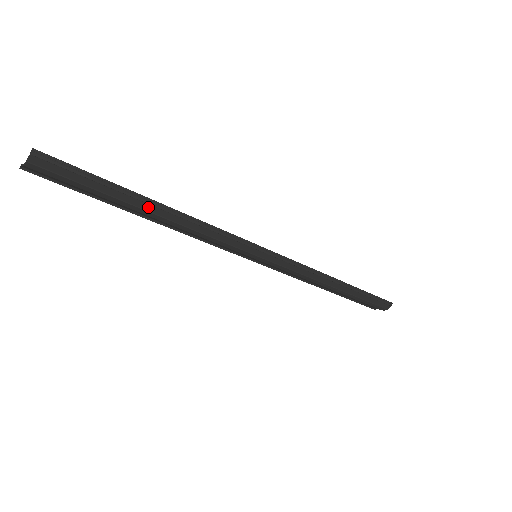
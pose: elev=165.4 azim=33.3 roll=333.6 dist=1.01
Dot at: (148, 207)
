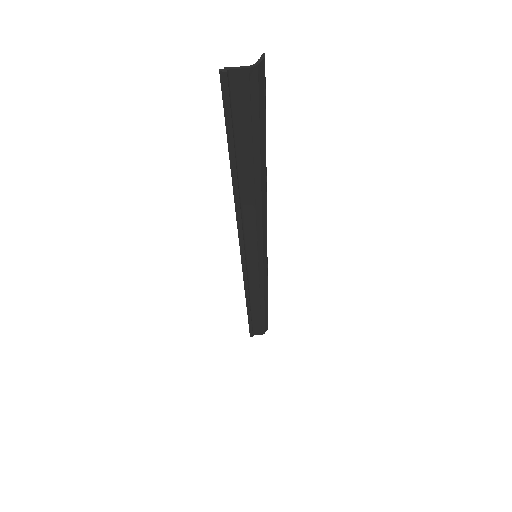
Dot at: (263, 169)
